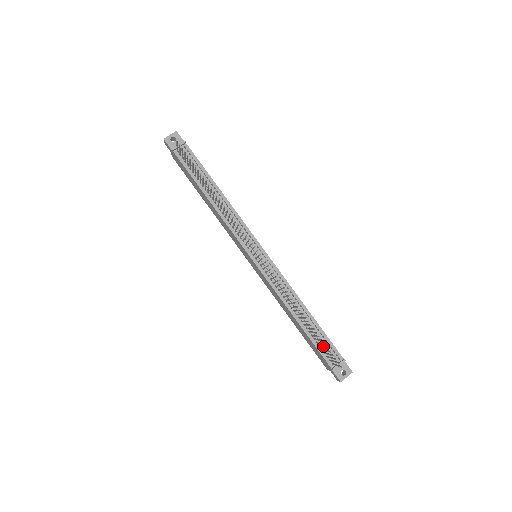
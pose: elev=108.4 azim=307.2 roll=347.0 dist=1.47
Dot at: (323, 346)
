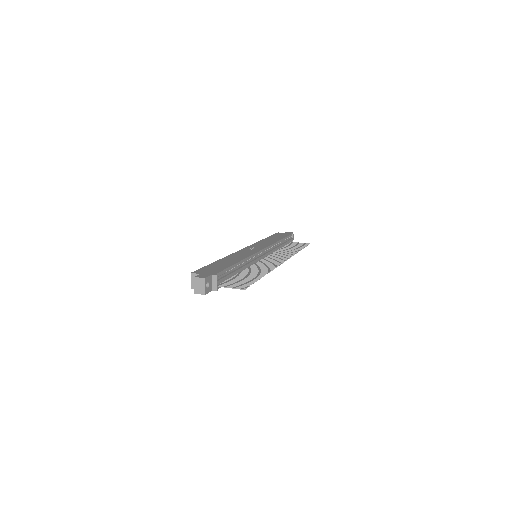
Dot at: occluded
